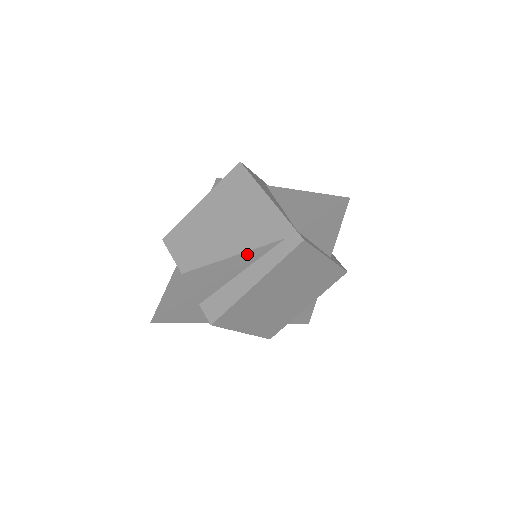
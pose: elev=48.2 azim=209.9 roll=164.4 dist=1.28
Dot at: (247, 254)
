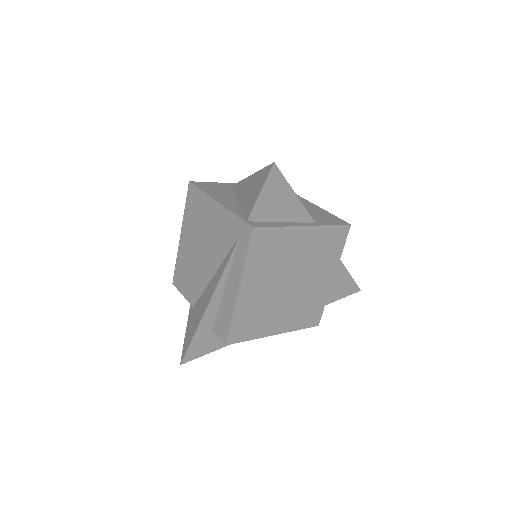
Dot at: (222, 265)
